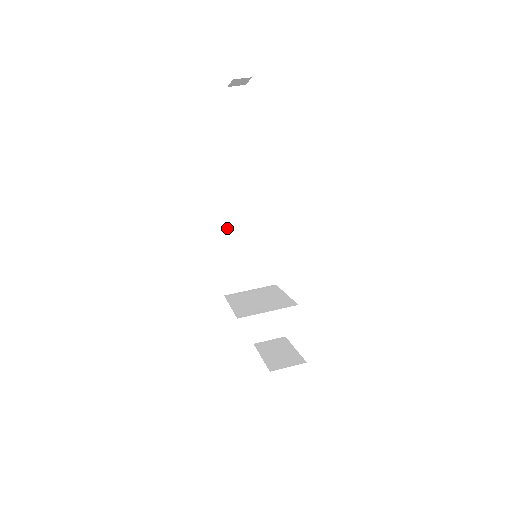
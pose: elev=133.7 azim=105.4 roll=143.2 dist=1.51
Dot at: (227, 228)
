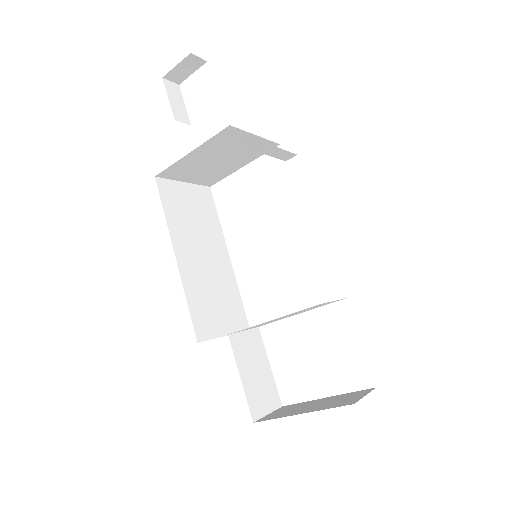
Dot at: (186, 239)
